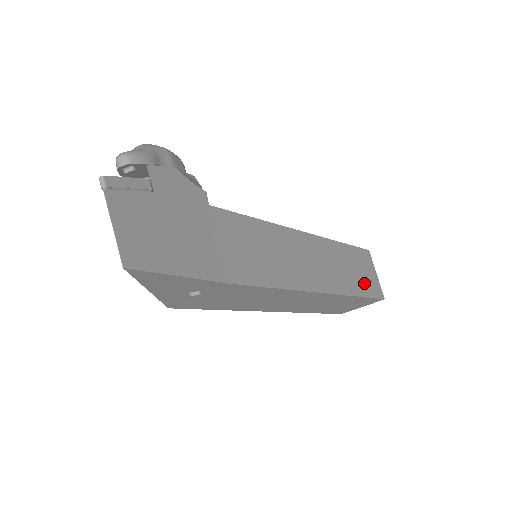
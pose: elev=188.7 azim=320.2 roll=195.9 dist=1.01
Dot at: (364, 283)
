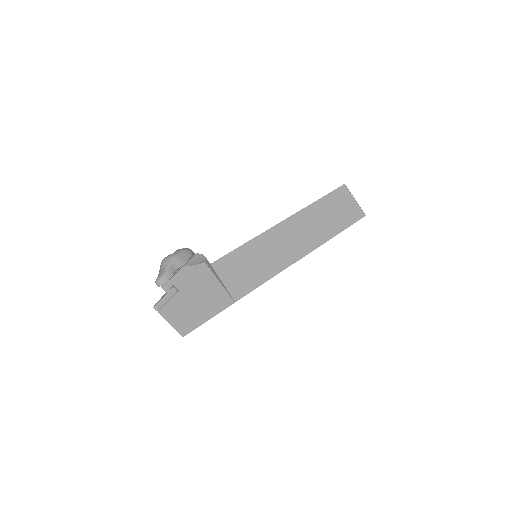
Dot at: (342, 218)
